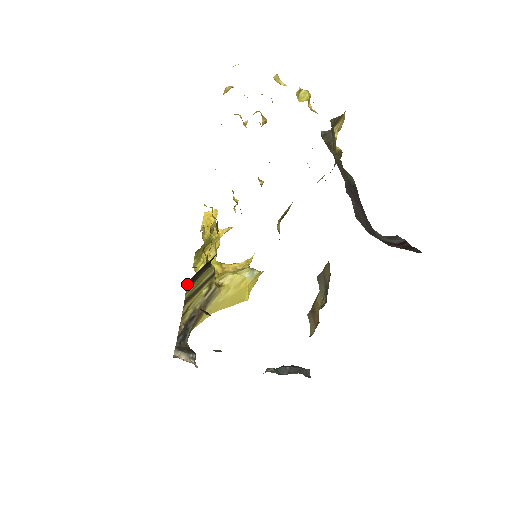
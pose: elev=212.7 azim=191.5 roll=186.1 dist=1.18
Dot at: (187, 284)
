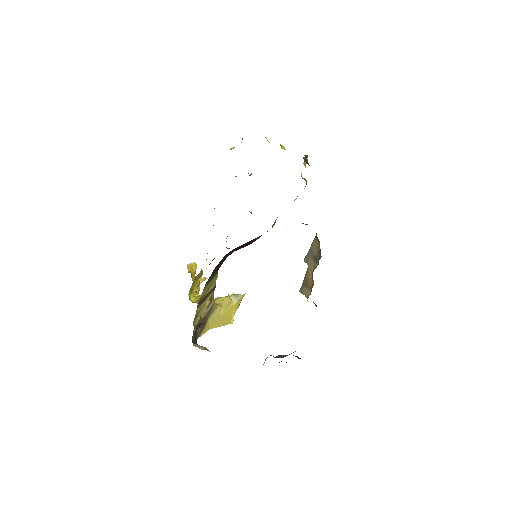
Dot at: occluded
